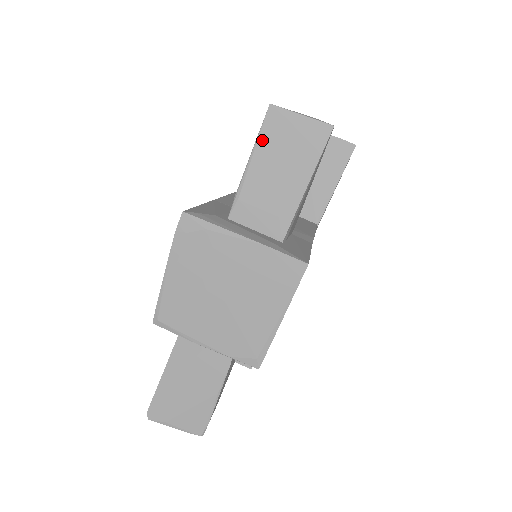
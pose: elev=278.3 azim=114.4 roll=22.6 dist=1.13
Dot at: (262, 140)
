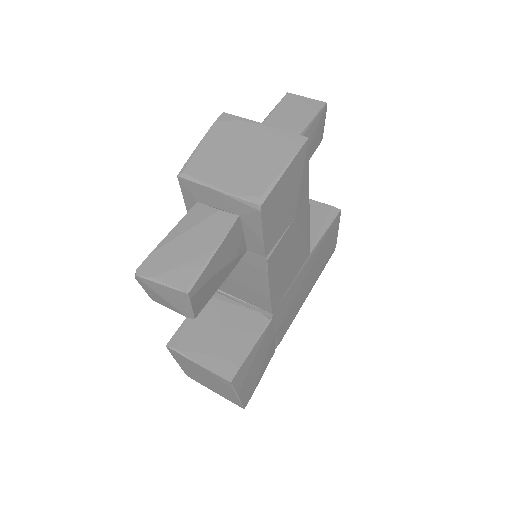
Dot at: (281, 105)
